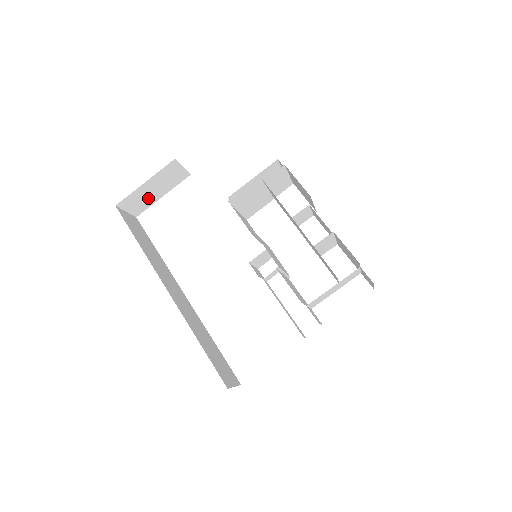
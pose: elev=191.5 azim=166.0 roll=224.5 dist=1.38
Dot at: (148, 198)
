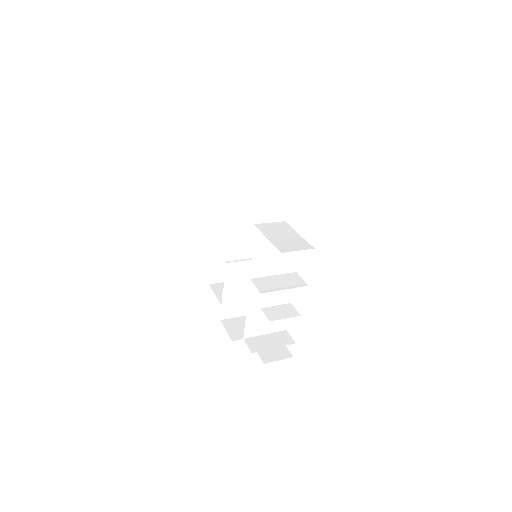
Dot at: occluded
